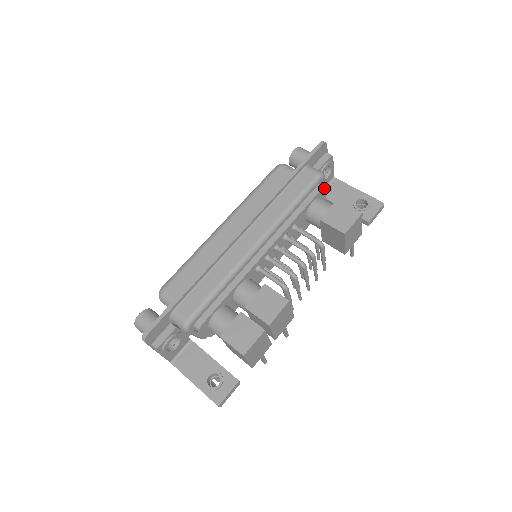
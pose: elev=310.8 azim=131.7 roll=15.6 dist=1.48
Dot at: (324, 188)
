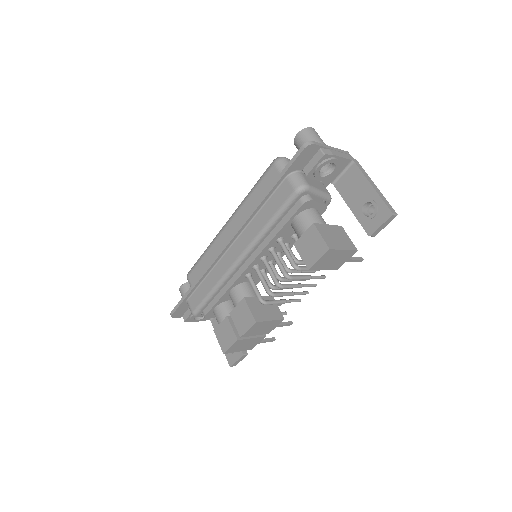
Dot at: (307, 202)
